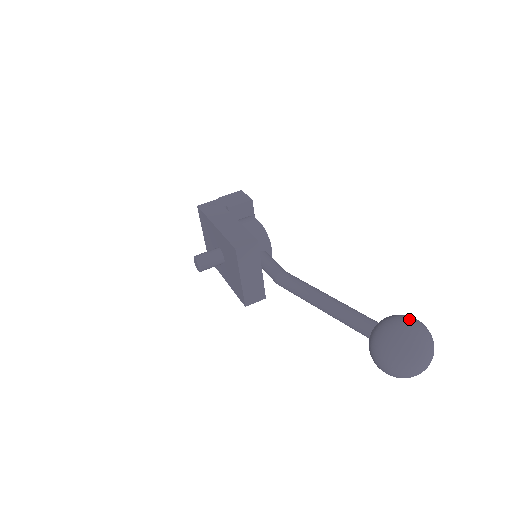
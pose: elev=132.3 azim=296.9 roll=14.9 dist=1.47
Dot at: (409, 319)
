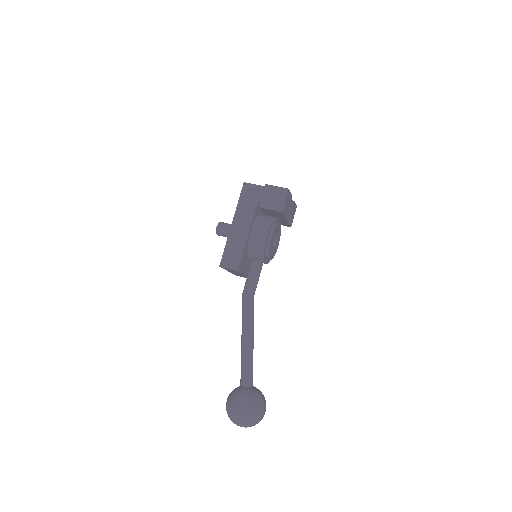
Dot at: (248, 409)
